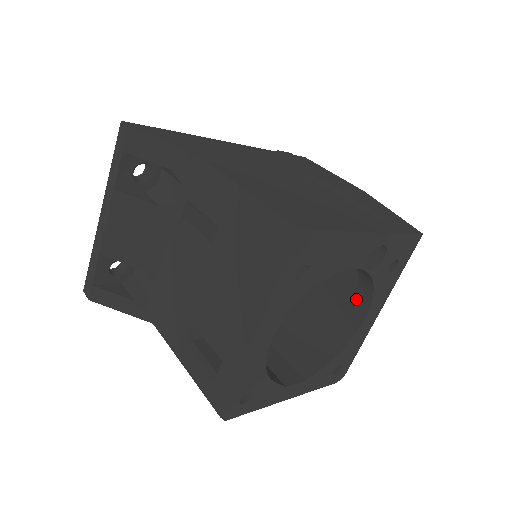
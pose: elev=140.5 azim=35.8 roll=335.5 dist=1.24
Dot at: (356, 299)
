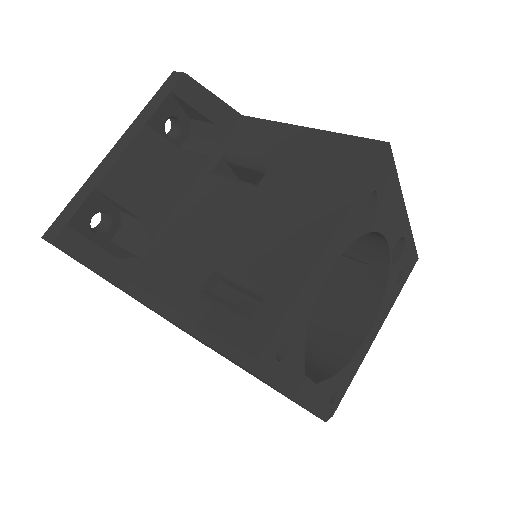
Dot at: (358, 313)
